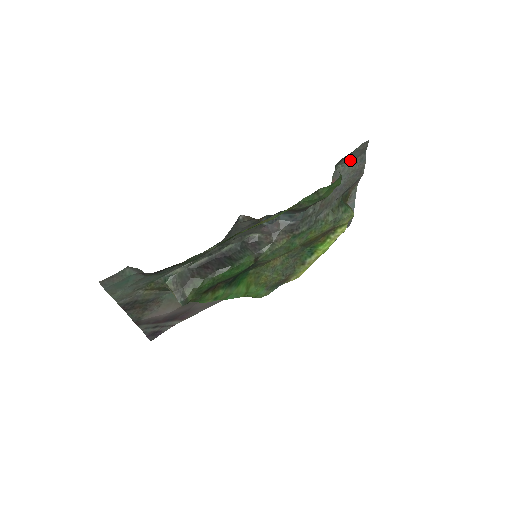
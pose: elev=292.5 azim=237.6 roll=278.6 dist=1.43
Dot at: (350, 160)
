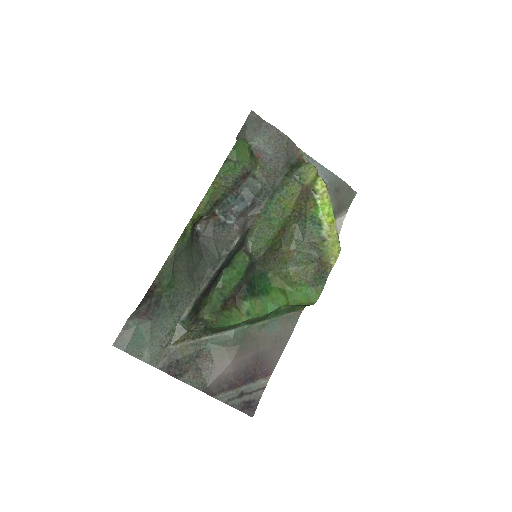
Dot at: (255, 133)
